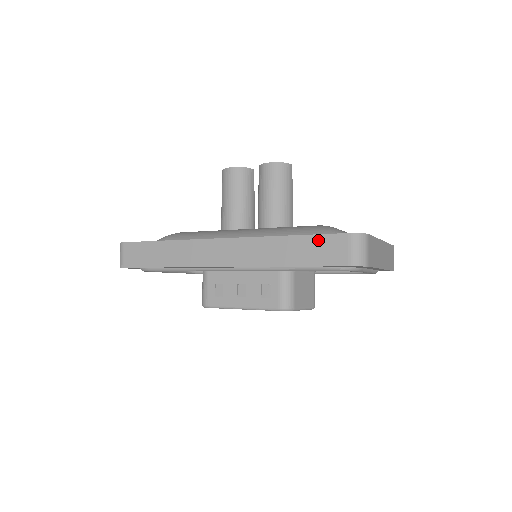
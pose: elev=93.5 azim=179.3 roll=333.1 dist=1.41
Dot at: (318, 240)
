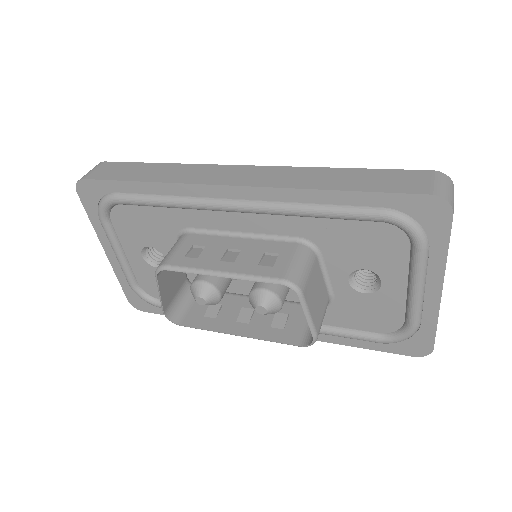
Dot at: (387, 173)
